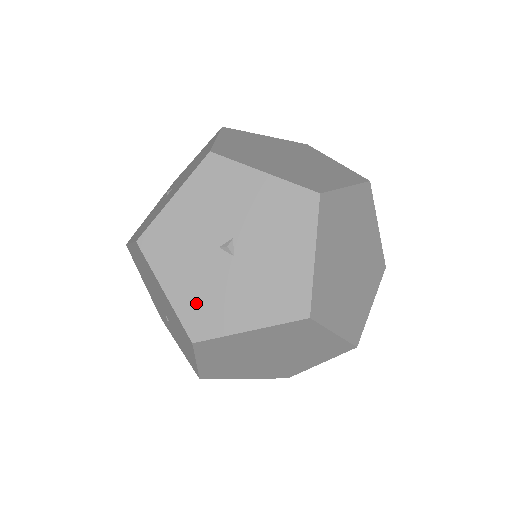
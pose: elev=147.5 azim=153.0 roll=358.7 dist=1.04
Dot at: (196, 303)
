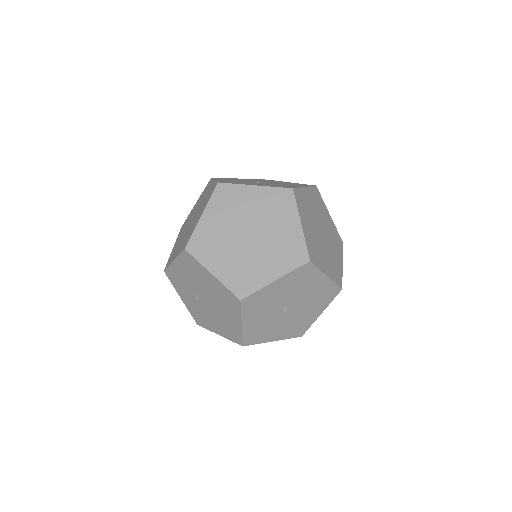
Dot at: (291, 330)
